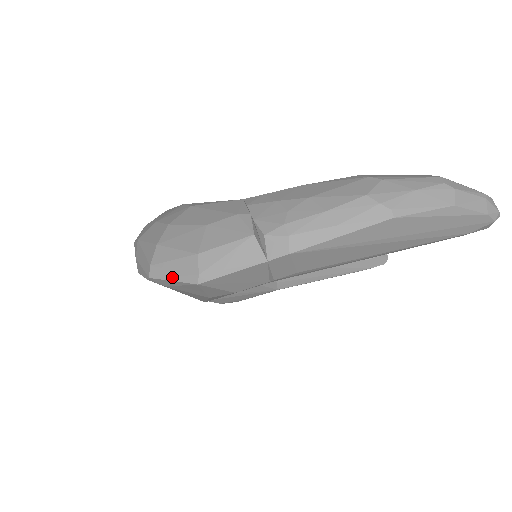
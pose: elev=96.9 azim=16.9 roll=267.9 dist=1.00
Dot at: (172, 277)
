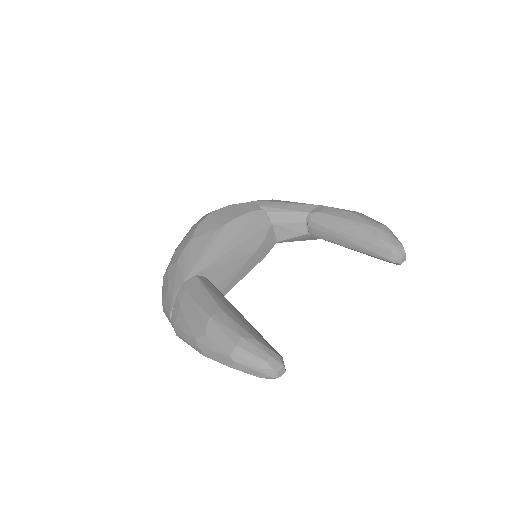
Dot at: occluded
